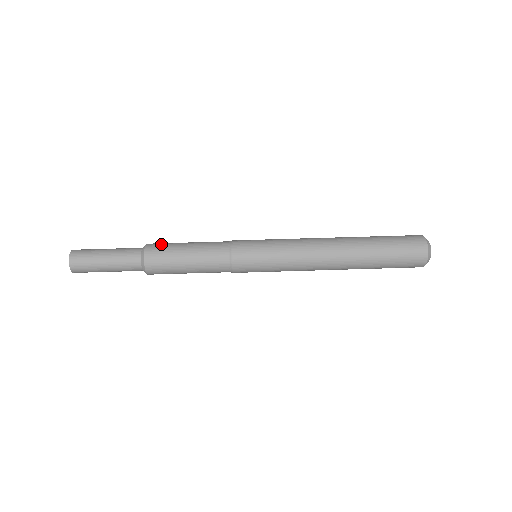
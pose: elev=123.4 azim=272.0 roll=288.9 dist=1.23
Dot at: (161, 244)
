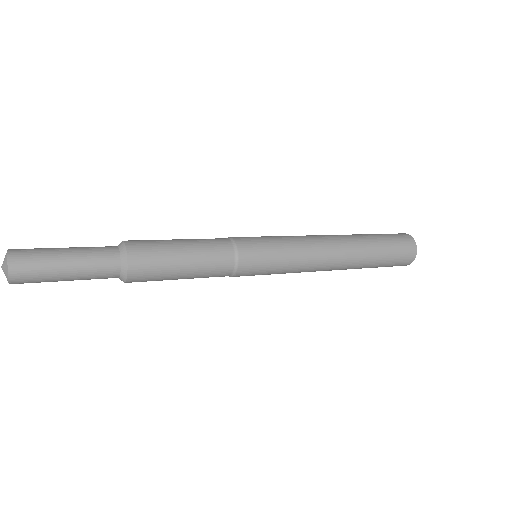
Dot at: (144, 240)
